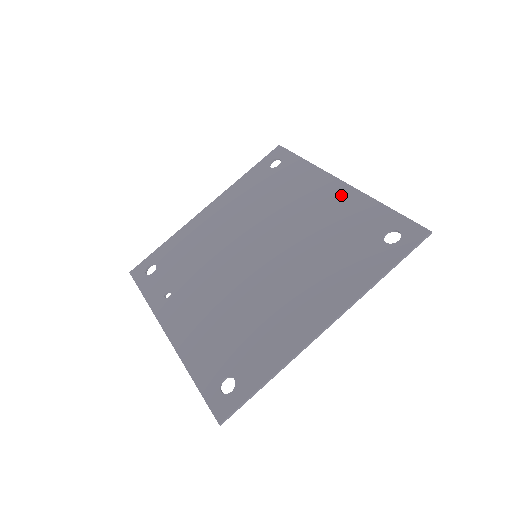
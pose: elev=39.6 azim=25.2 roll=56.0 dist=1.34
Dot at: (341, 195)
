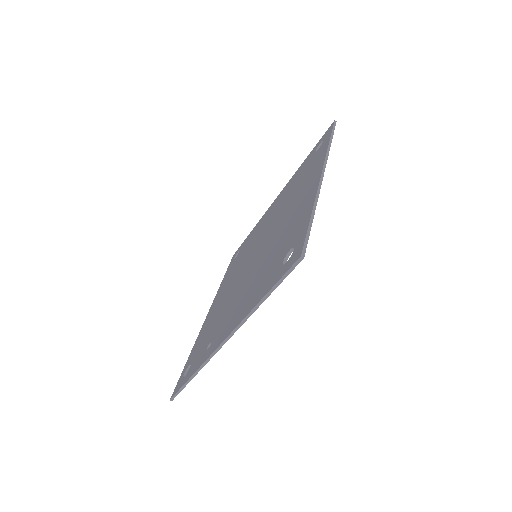
Dot at: (281, 193)
